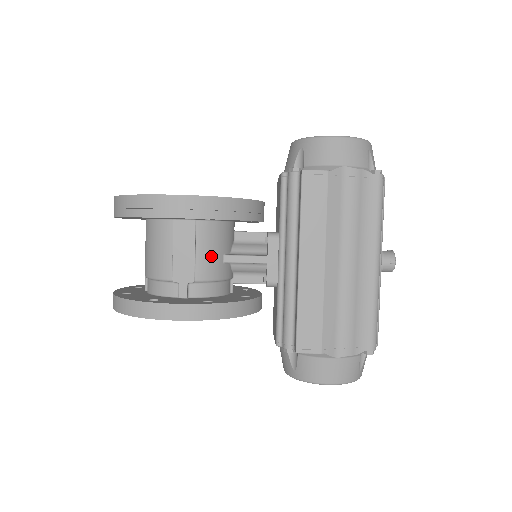
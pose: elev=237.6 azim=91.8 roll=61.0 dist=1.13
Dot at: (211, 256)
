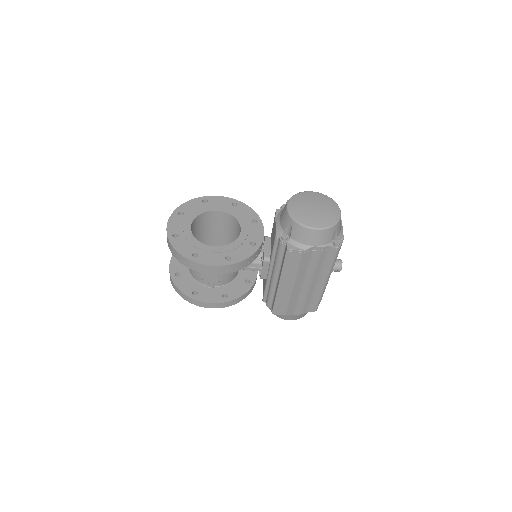
Dot at: occluded
